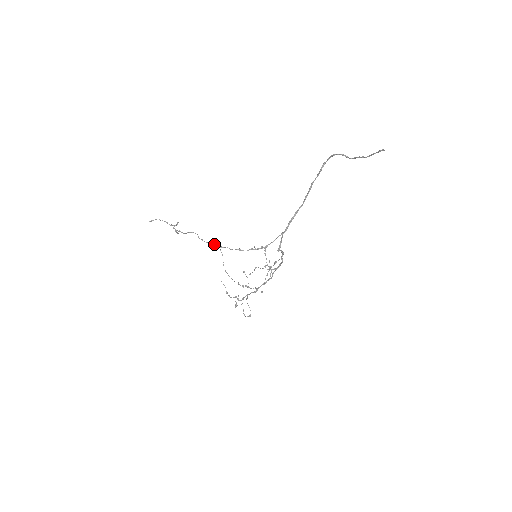
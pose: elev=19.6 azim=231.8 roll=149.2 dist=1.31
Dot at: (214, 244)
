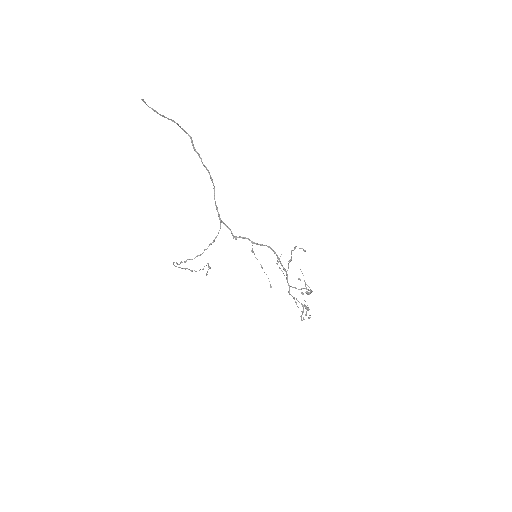
Dot at: (180, 262)
